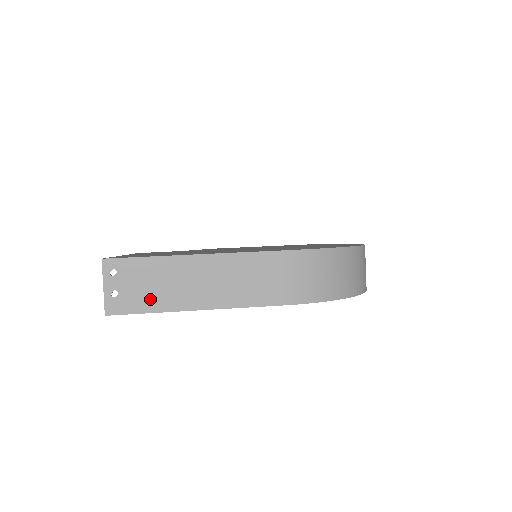
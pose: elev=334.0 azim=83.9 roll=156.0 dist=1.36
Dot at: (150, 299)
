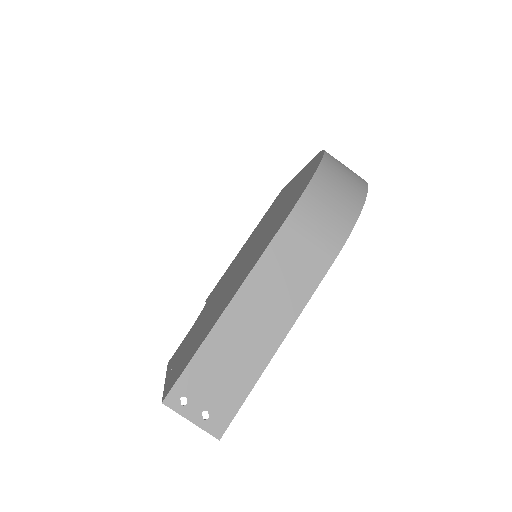
Dot at: (236, 384)
